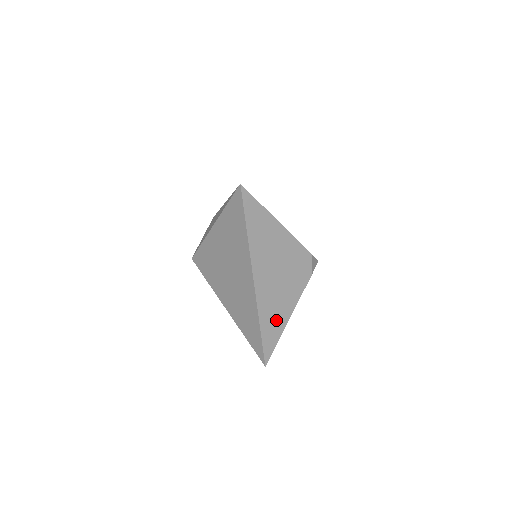
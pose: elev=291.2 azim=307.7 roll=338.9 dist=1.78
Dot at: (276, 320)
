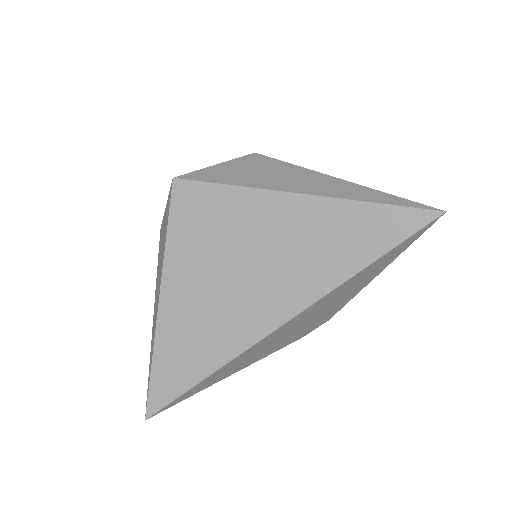
Dot at: (227, 372)
